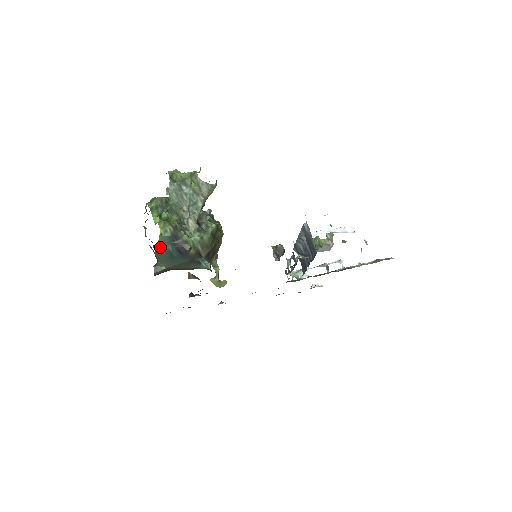
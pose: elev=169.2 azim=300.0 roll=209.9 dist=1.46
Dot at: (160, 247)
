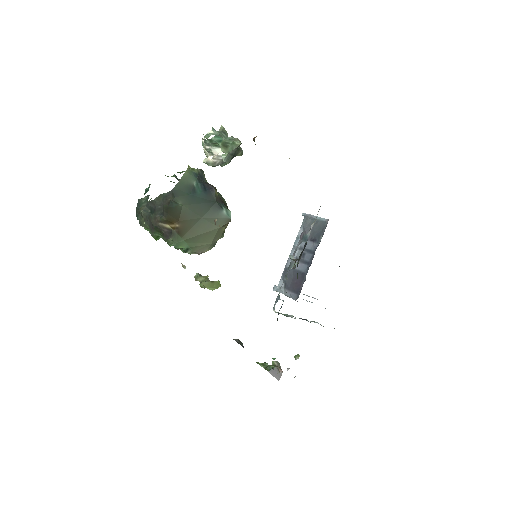
Dot at: (183, 181)
